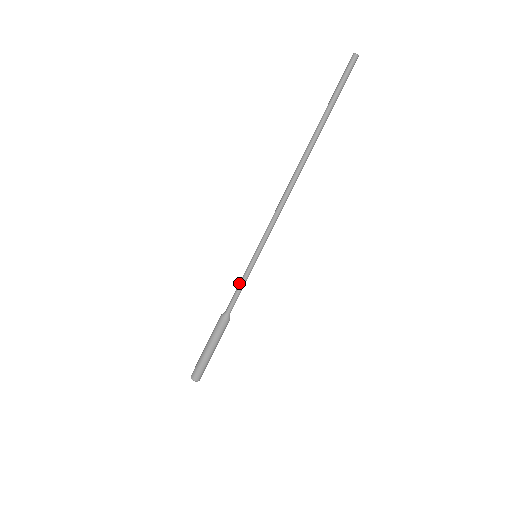
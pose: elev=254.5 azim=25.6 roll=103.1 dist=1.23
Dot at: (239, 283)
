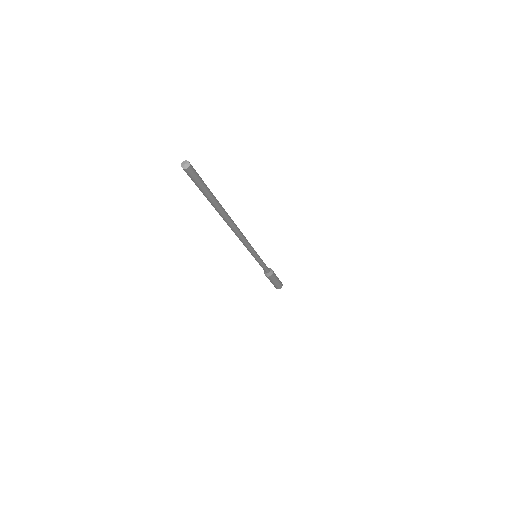
Dot at: occluded
